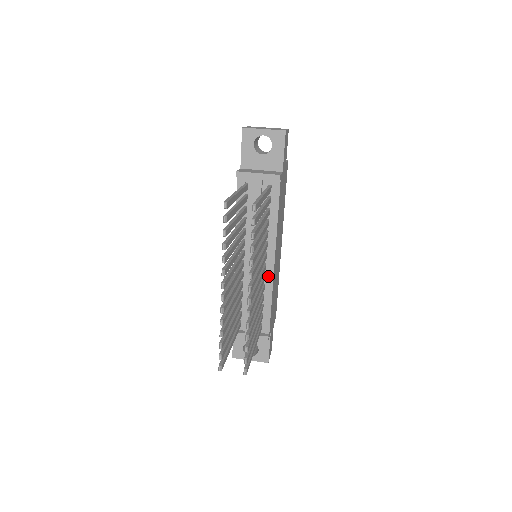
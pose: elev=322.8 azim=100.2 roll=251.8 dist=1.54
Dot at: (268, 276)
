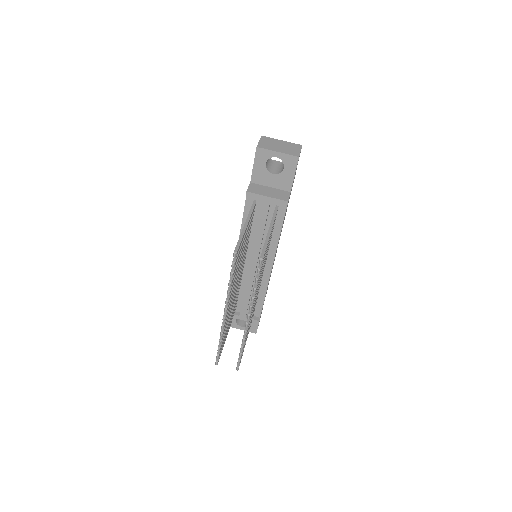
Dot at: (265, 276)
